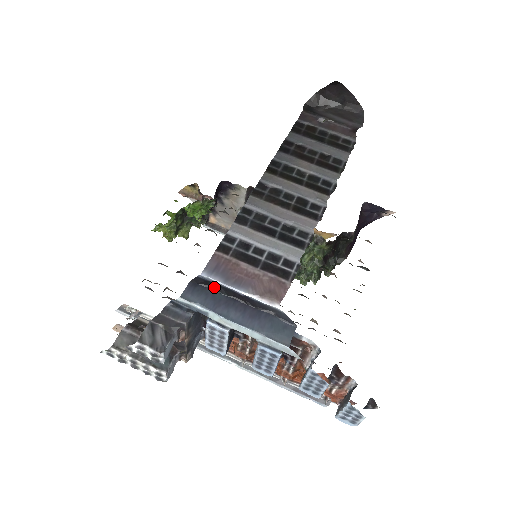
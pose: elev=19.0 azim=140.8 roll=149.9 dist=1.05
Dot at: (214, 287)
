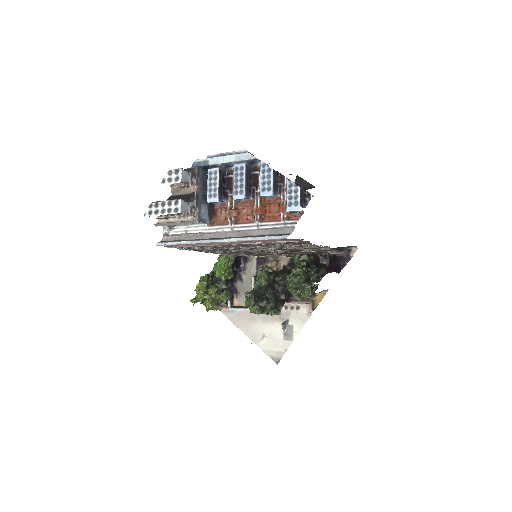
Dot at: occluded
